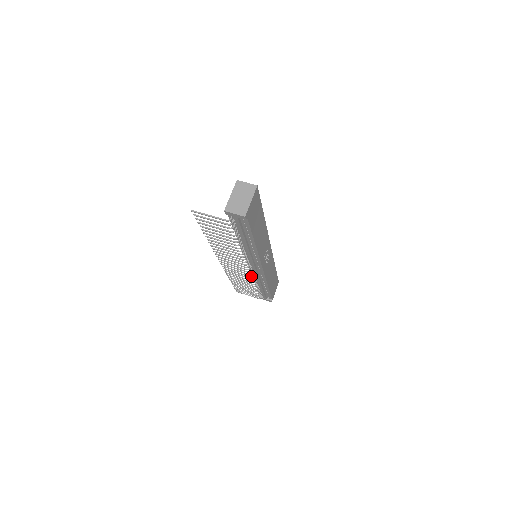
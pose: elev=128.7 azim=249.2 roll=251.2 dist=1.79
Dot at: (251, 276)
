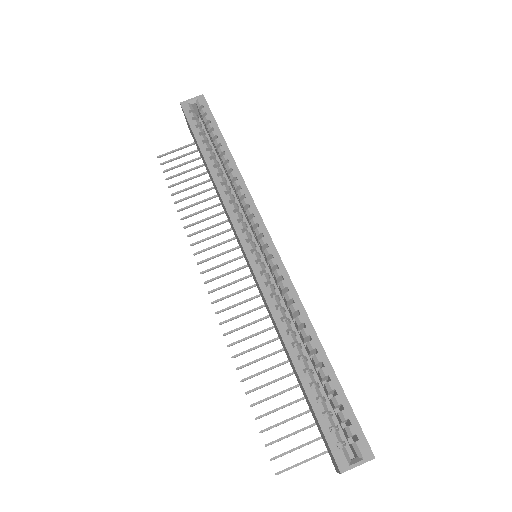
Dot at: occluded
